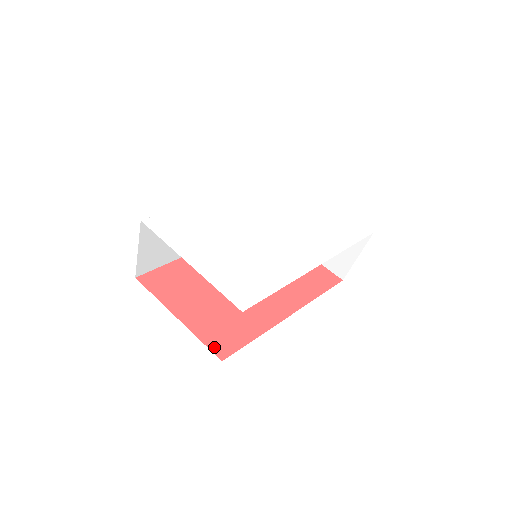
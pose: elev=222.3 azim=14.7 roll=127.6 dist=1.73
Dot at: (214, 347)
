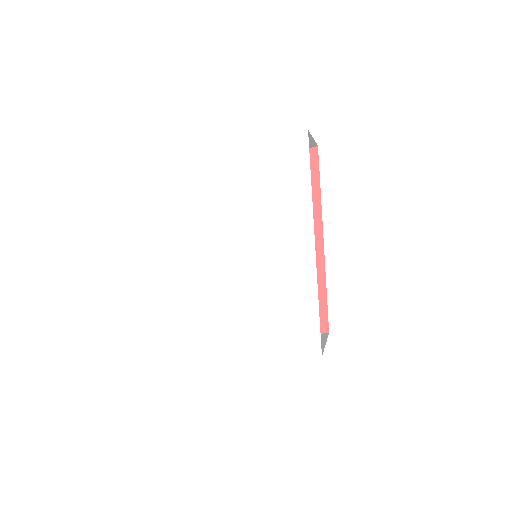
Dot at: occluded
